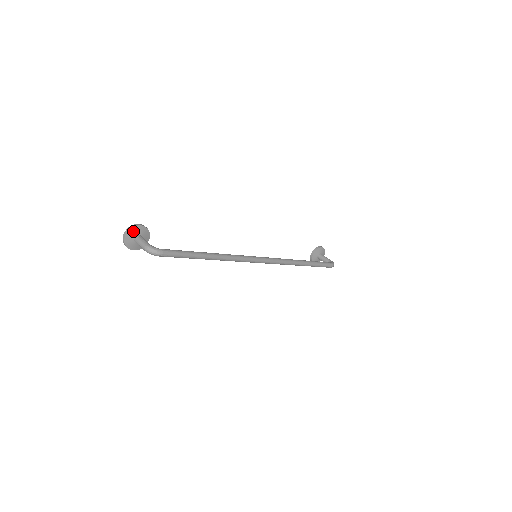
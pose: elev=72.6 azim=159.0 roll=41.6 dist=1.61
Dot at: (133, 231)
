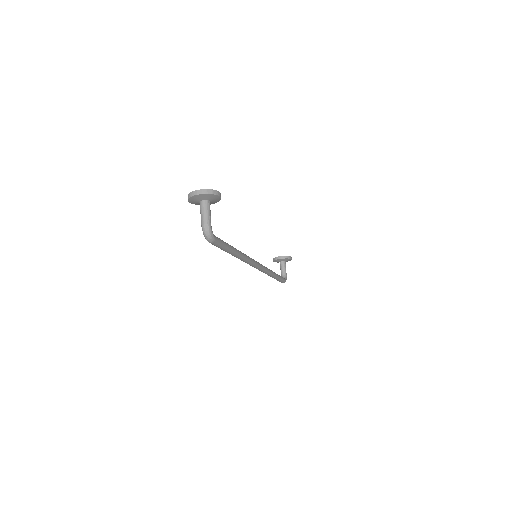
Dot at: (209, 196)
